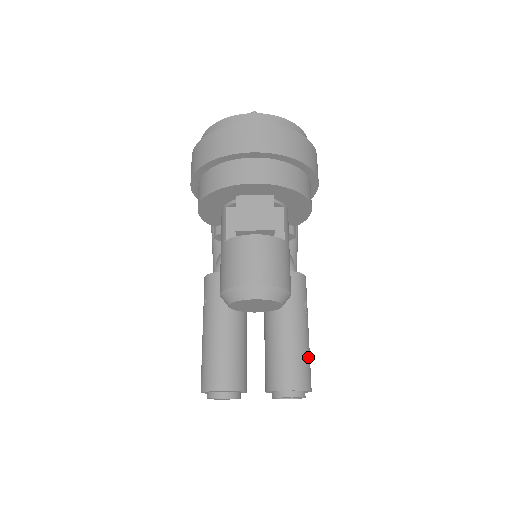
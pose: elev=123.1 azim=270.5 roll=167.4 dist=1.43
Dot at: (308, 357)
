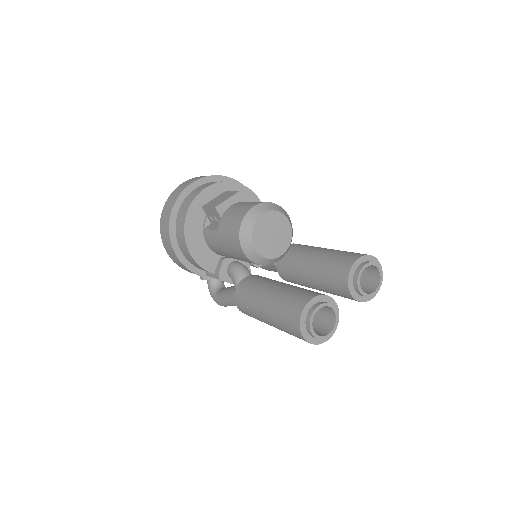
Dot at: occluded
